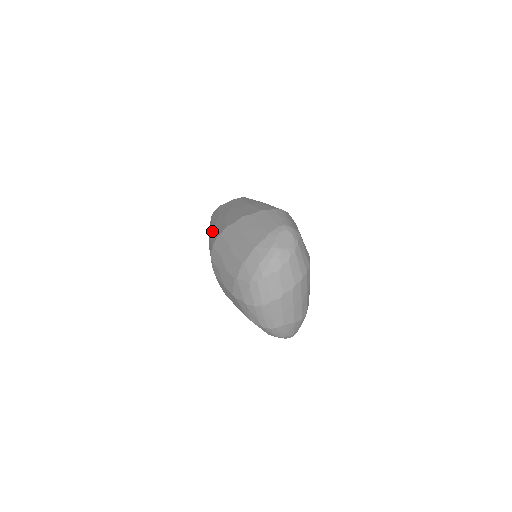
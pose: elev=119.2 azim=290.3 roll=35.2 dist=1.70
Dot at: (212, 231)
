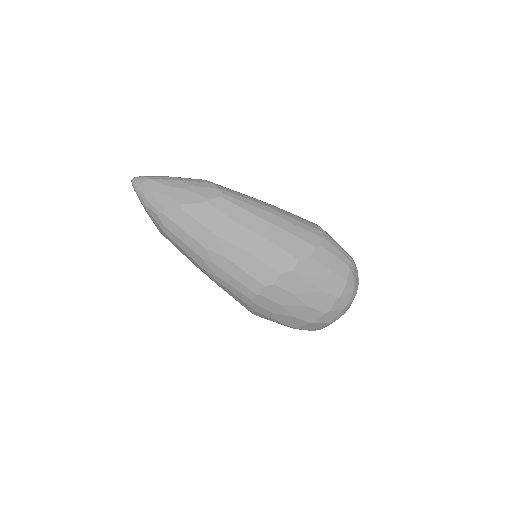
Dot at: (225, 264)
